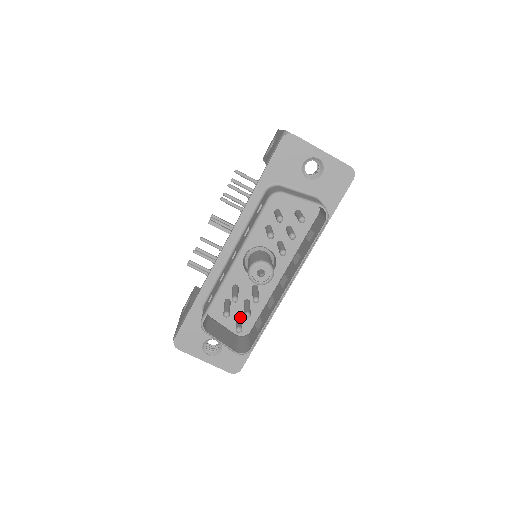
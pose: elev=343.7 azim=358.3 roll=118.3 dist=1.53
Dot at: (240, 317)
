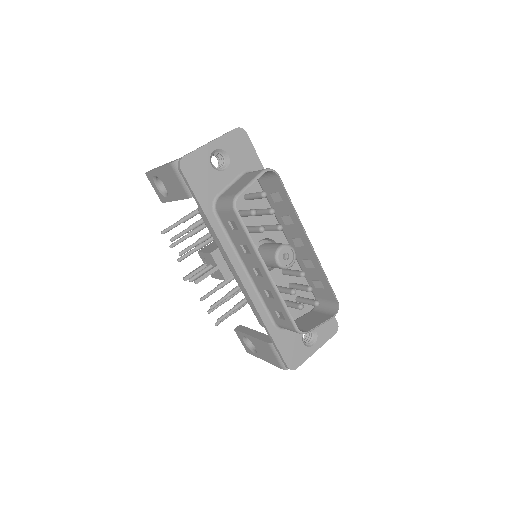
Dot at: (302, 298)
